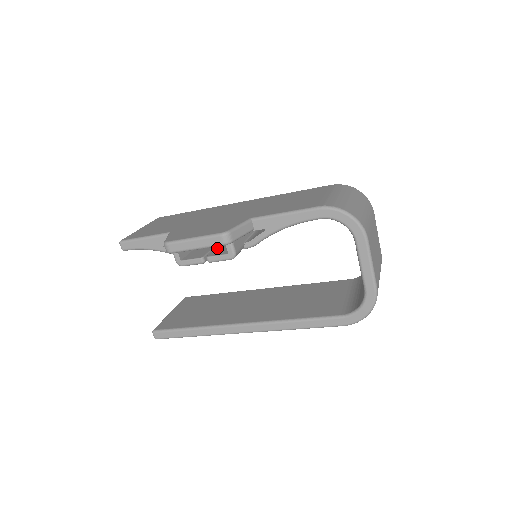
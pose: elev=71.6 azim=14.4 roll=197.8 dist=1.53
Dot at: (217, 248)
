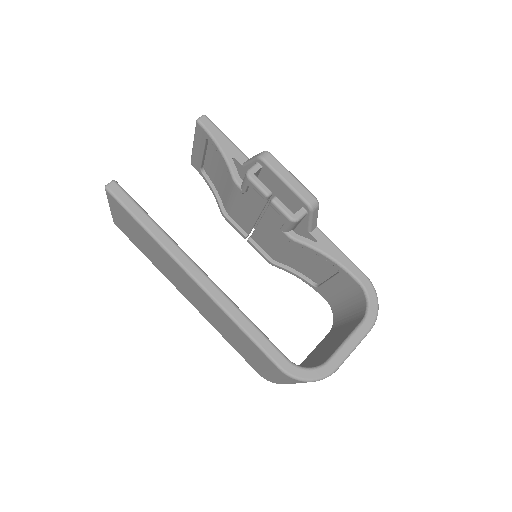
Dot at: occluded
